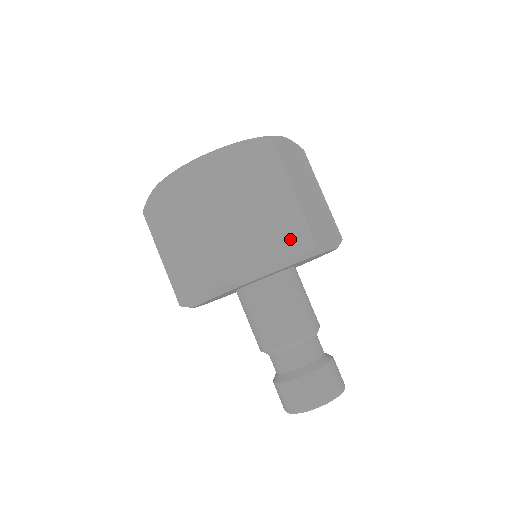
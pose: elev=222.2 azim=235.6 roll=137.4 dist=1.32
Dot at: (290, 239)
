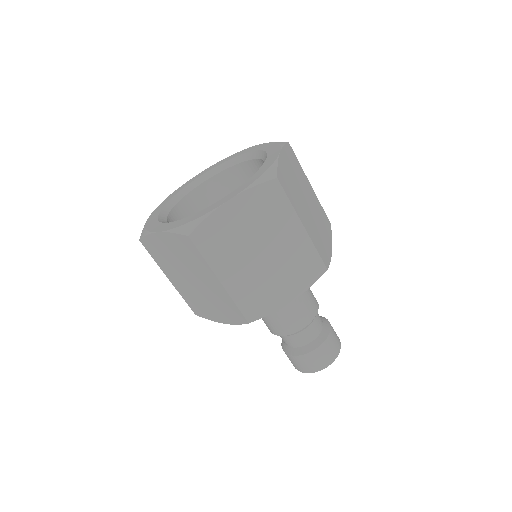
Dot at: (304, 270)
